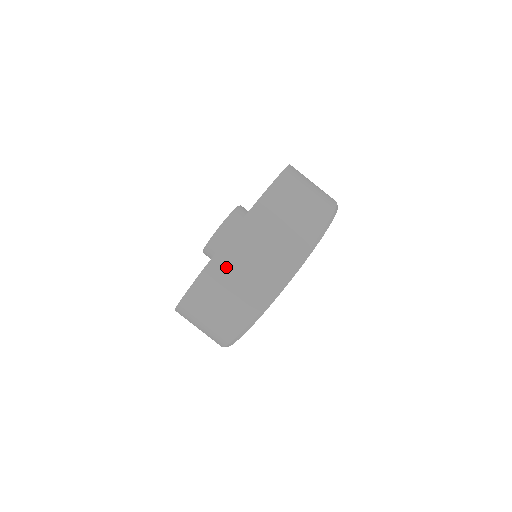
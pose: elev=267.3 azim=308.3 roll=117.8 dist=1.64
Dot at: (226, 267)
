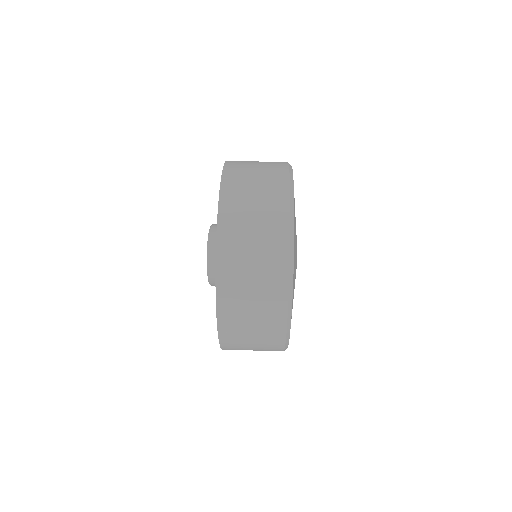
Dot at: (237, 174)
